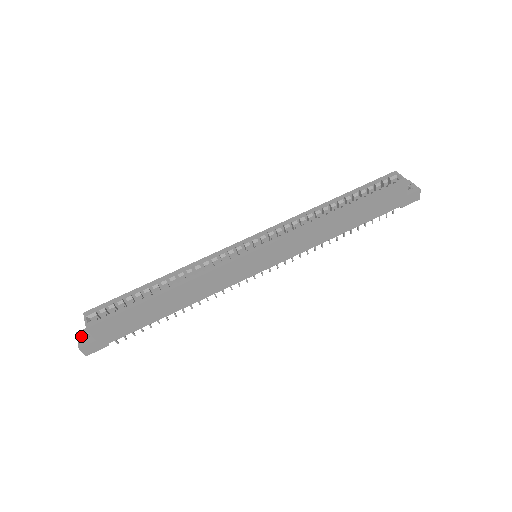
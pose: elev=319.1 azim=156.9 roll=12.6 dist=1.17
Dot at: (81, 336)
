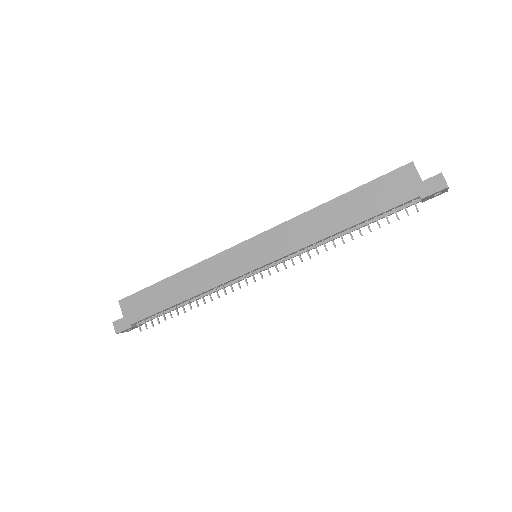
Dot at: occluded
